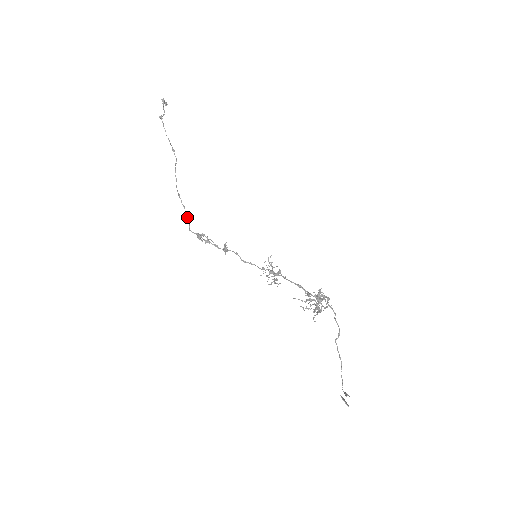
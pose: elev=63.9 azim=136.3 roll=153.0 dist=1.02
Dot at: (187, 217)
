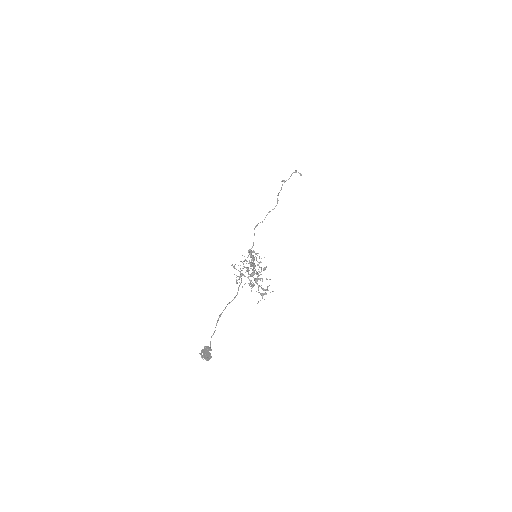
Dot at: occluded
